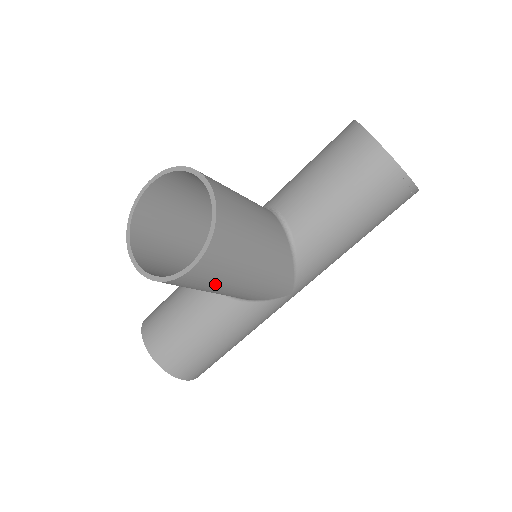
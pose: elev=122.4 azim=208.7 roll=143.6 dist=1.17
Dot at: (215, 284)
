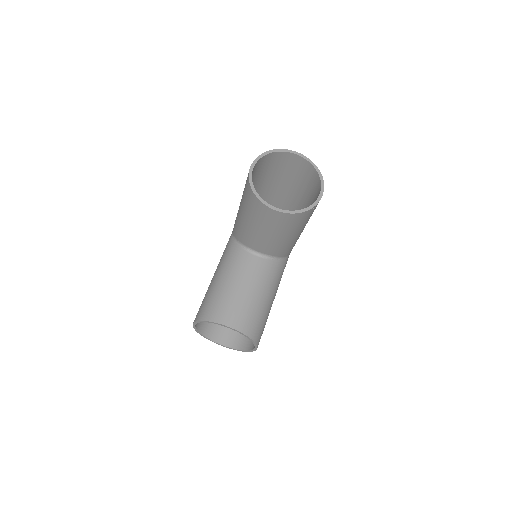
Dot at: occluded
